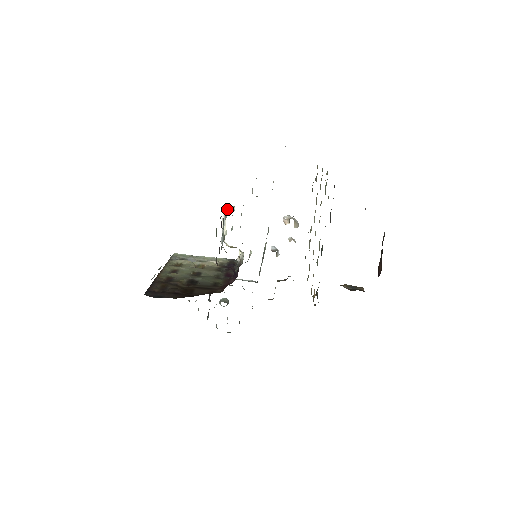
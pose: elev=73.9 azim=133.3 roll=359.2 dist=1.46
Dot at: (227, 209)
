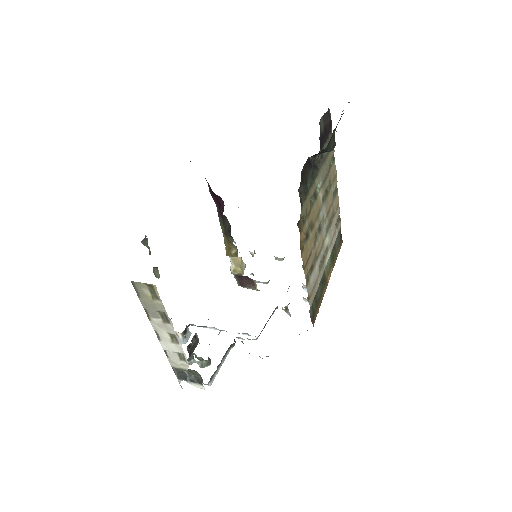
Dot at: occluded
